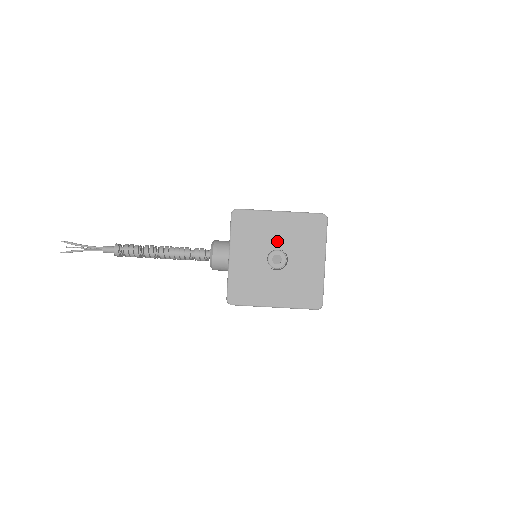
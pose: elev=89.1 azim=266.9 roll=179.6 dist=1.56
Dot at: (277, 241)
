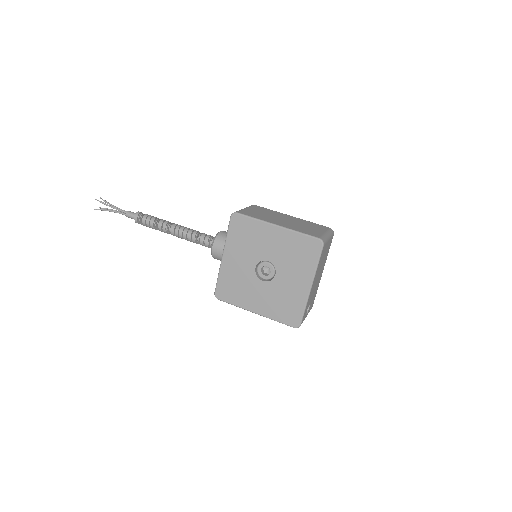
Dot at: (269, 254)
